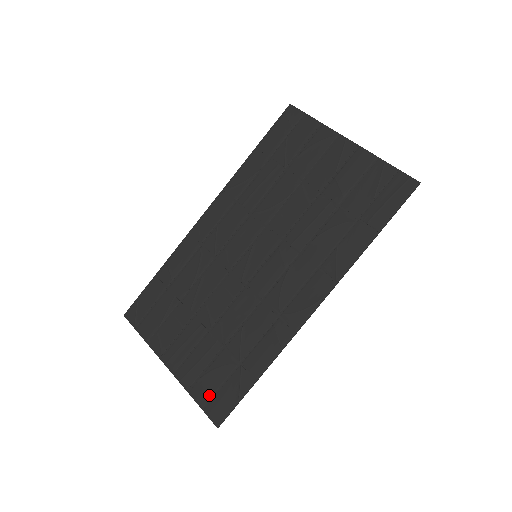
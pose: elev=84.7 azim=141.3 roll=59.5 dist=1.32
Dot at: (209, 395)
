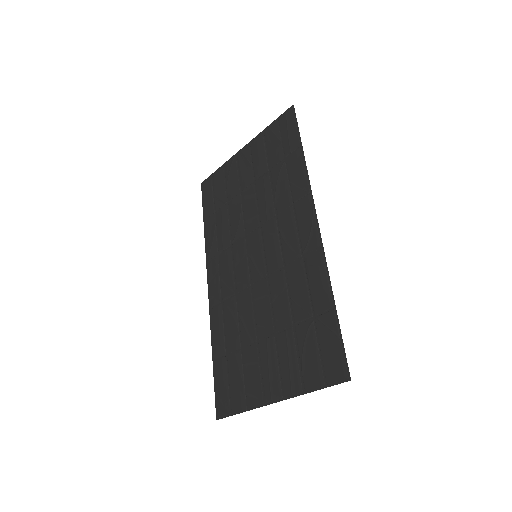
Dot at: (319, 370)
